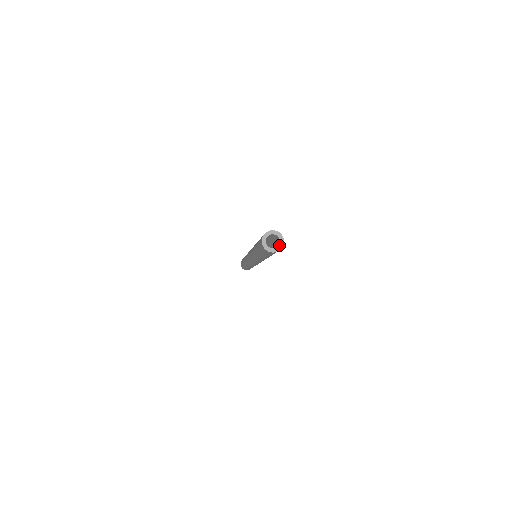
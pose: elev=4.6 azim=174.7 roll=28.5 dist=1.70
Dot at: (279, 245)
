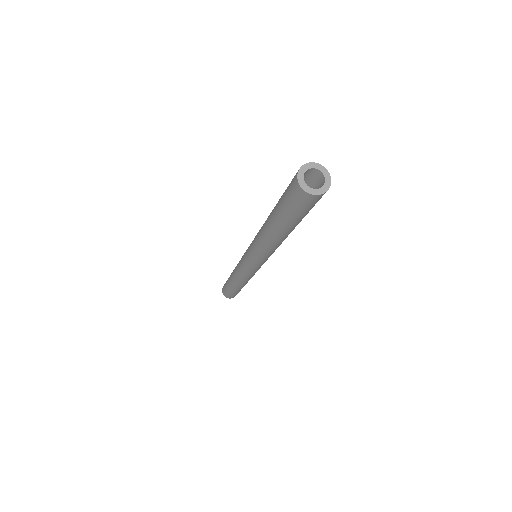
Dot at: (324, 175)
